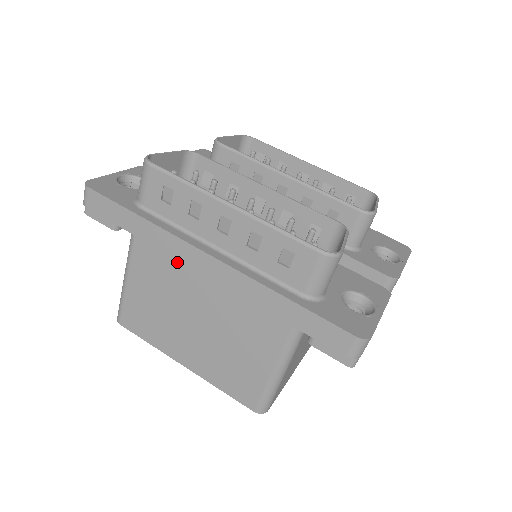
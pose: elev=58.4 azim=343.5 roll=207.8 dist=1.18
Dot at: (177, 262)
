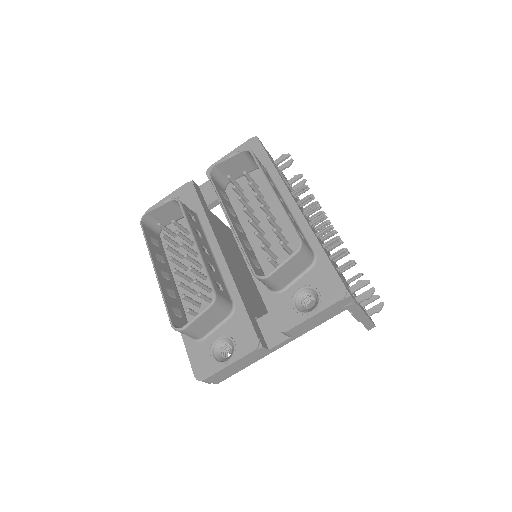
Dot at: occluded
